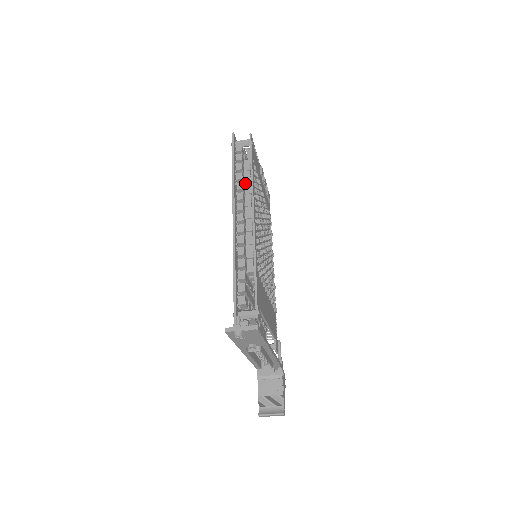
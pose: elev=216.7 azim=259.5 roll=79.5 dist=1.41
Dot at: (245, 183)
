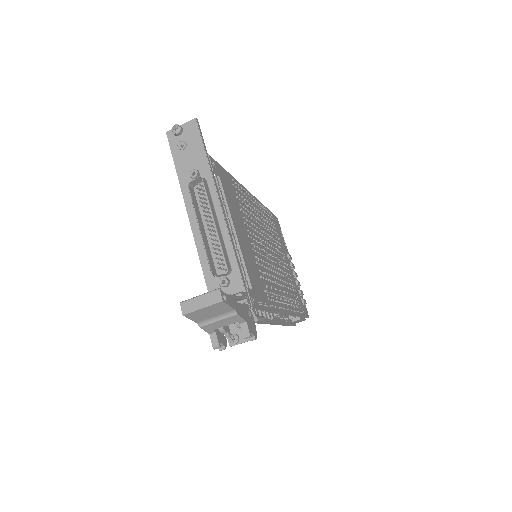
Dot at: occluded
